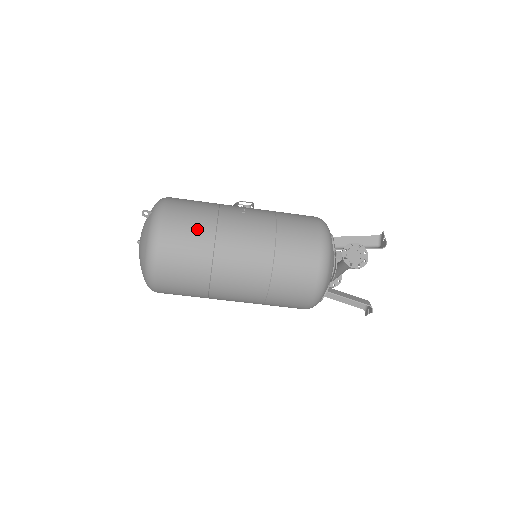
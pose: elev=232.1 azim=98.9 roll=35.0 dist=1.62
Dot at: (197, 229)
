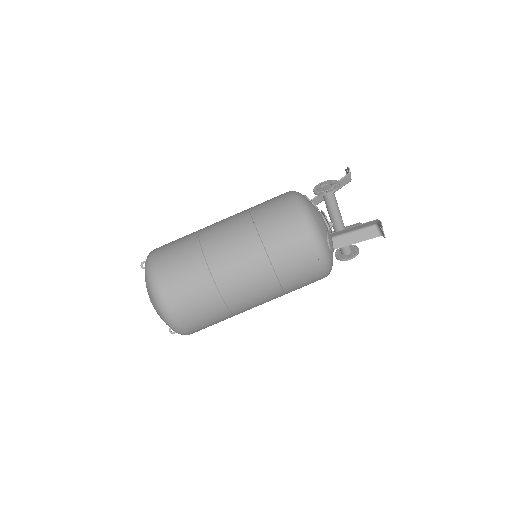
Dot at: (182, 241)
